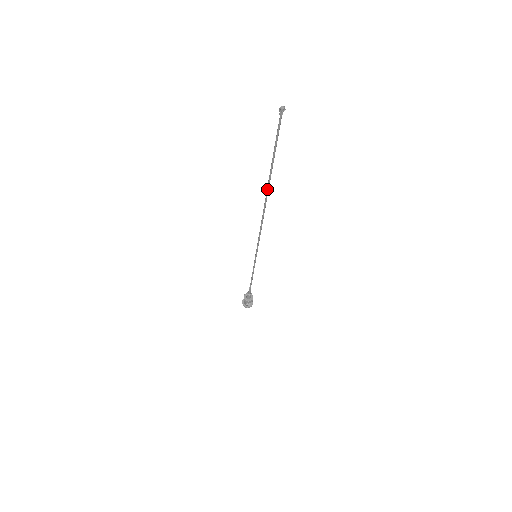
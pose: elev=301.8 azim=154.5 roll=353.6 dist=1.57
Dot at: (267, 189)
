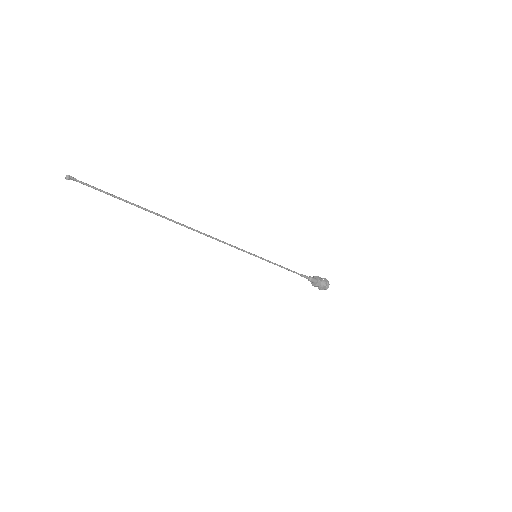
Dot at: (166, 218)
